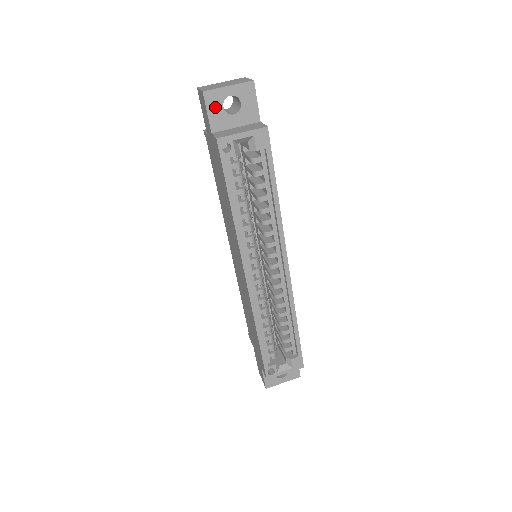
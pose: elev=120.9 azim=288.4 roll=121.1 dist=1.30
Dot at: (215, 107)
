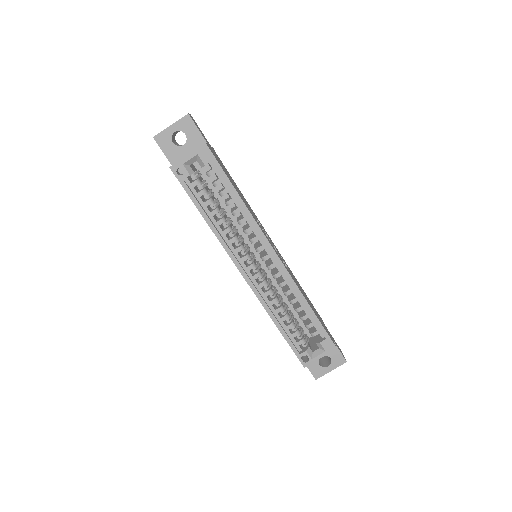
Dot at: (167, 145)
